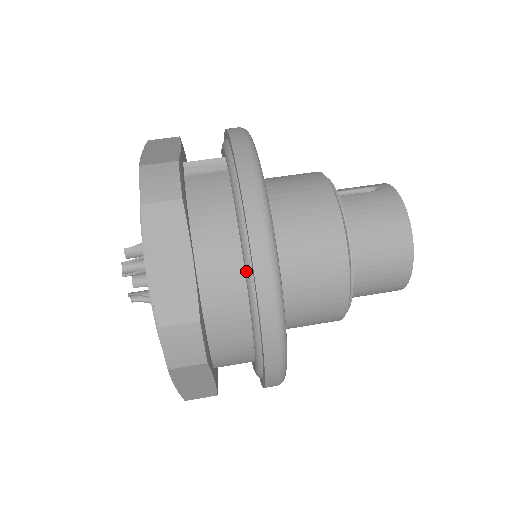
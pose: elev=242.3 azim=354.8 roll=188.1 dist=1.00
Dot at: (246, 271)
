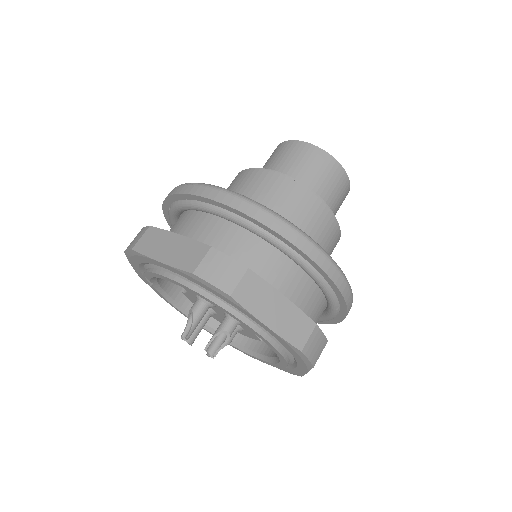
Dot at: (213, 211)
